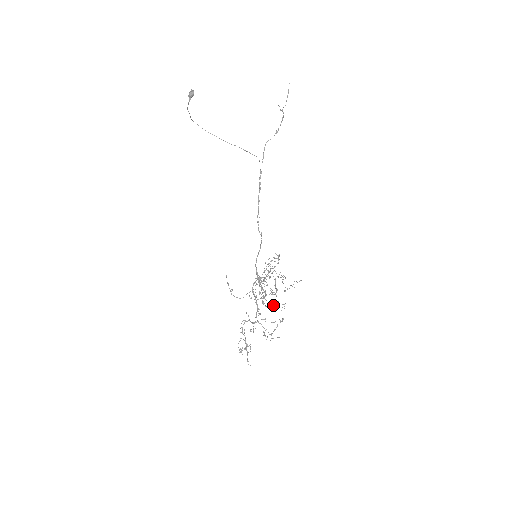
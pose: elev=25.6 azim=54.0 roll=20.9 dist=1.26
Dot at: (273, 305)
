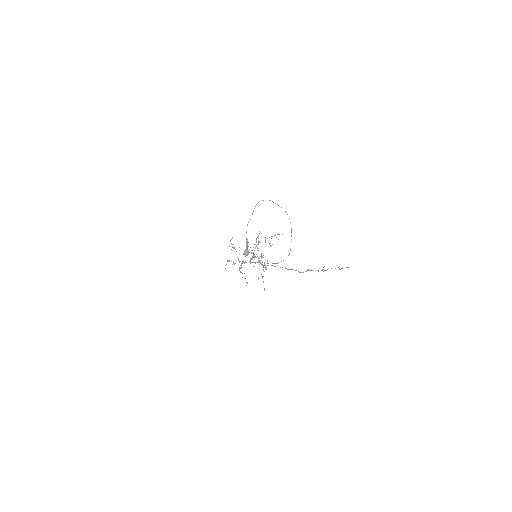
Dot at: (256, 257)
